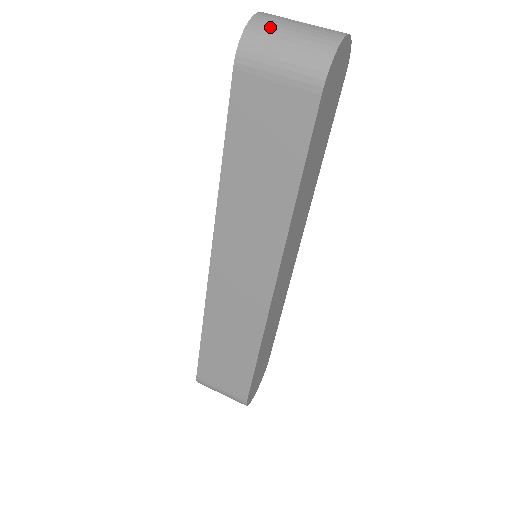
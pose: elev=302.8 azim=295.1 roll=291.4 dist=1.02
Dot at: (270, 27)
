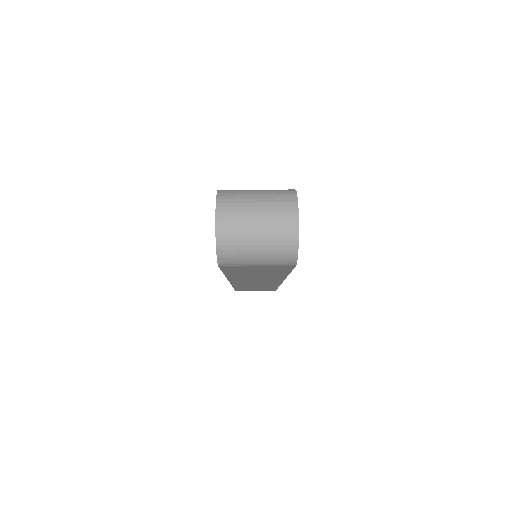
Dot at: (236, 242)
